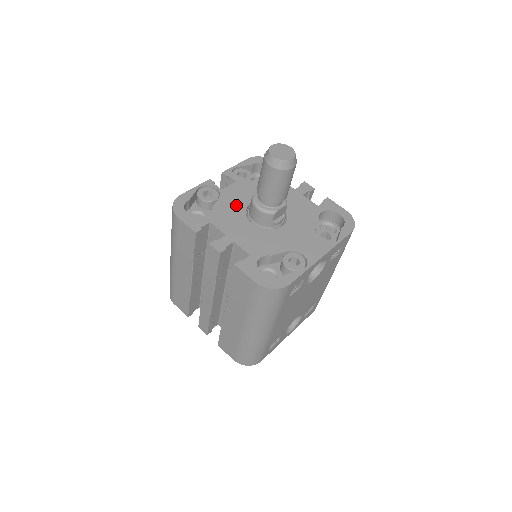
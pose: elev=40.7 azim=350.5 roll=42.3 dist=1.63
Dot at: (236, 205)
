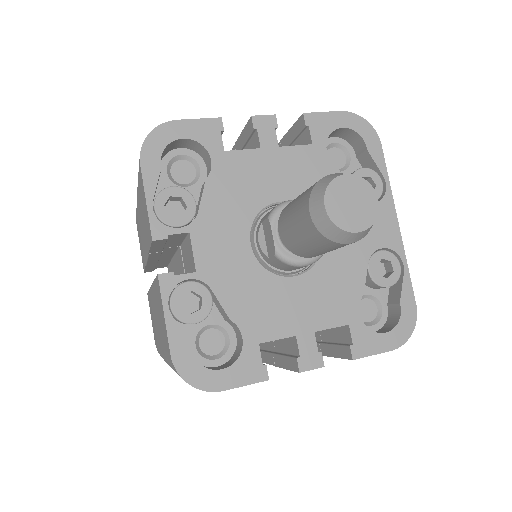
Dot at: (245, 274)
